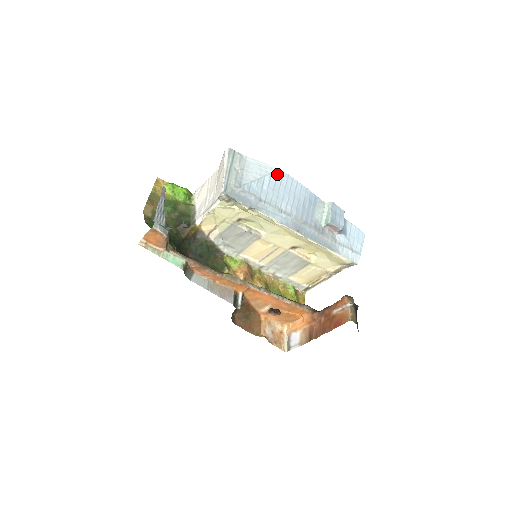
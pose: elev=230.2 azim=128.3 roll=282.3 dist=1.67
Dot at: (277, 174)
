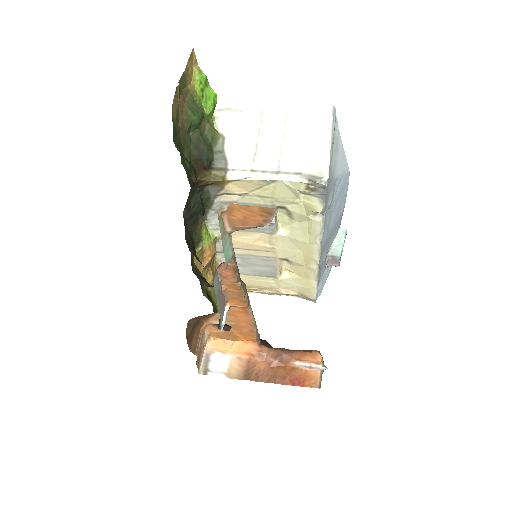
Dot at: (347, 176)
